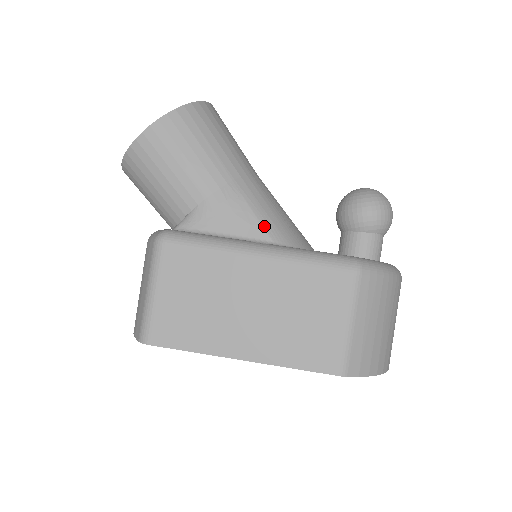
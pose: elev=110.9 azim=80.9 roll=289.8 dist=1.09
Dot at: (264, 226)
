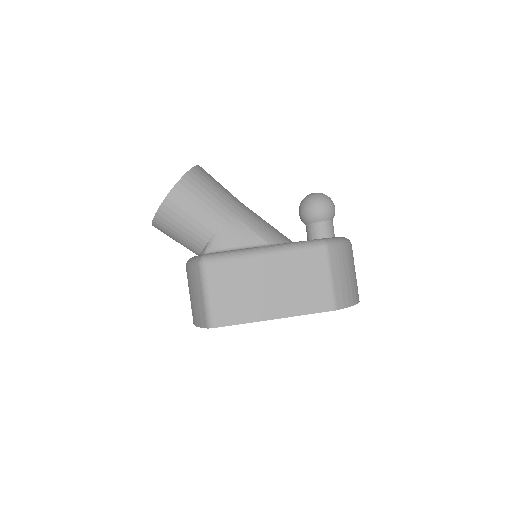
Dot at: (260, 235)
